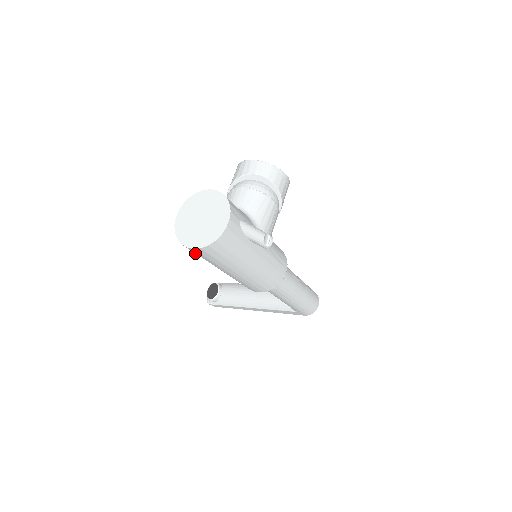
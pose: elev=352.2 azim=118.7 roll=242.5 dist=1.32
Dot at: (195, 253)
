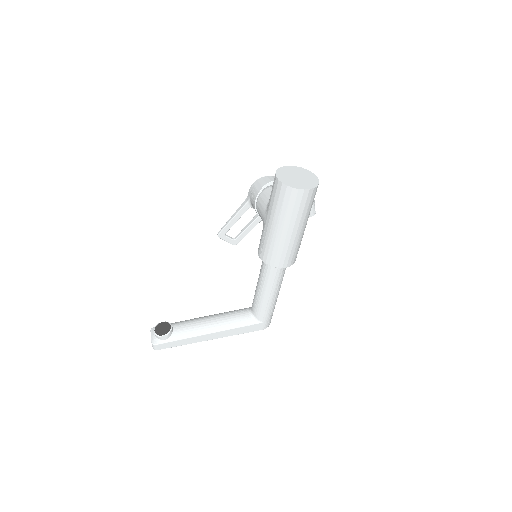
Dot at: (289, 203)
